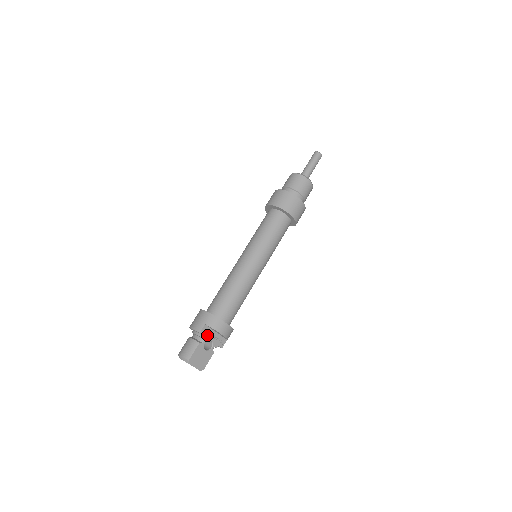
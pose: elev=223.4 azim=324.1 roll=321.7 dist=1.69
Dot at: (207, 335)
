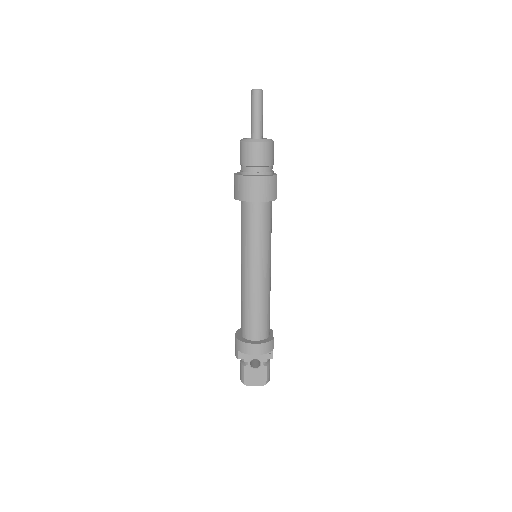
Dot at: (247, 357)
